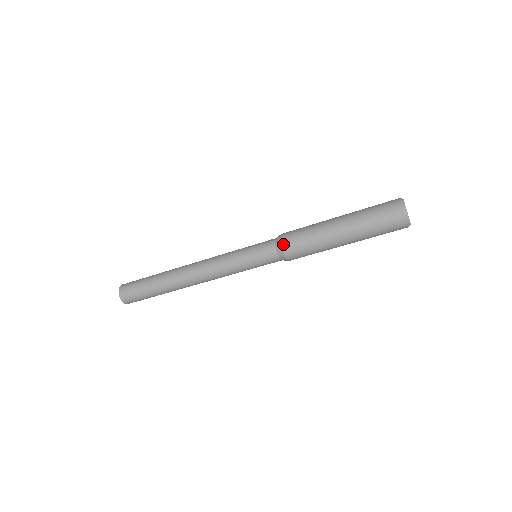
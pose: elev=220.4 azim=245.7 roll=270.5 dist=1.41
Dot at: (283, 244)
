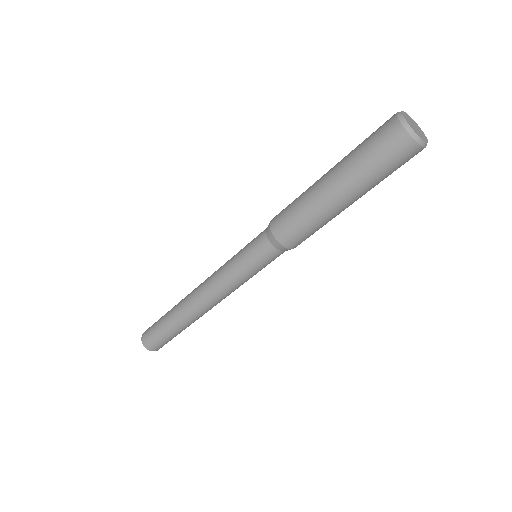
Dot at: (278, 239)
